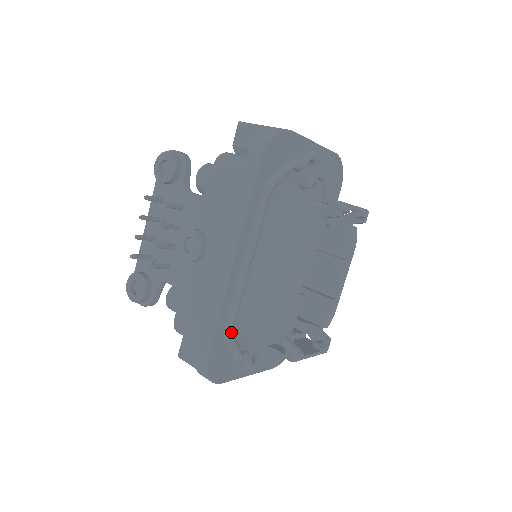
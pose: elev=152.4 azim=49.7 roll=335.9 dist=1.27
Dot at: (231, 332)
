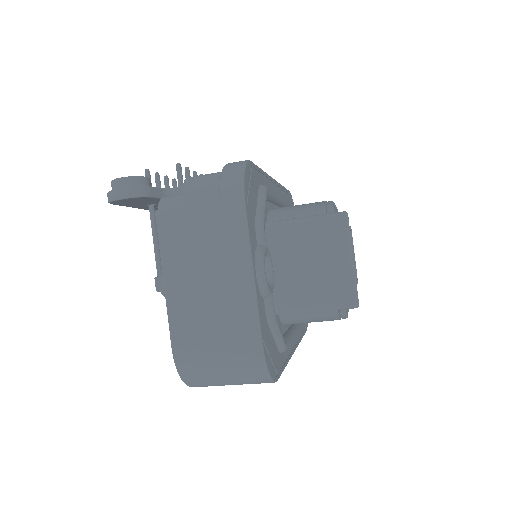
Dot at: (267, 190)
